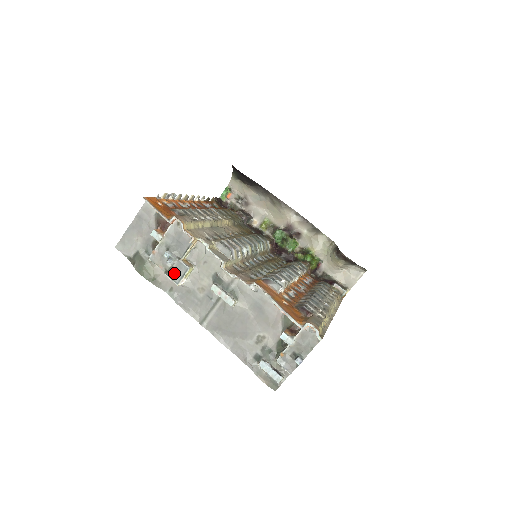
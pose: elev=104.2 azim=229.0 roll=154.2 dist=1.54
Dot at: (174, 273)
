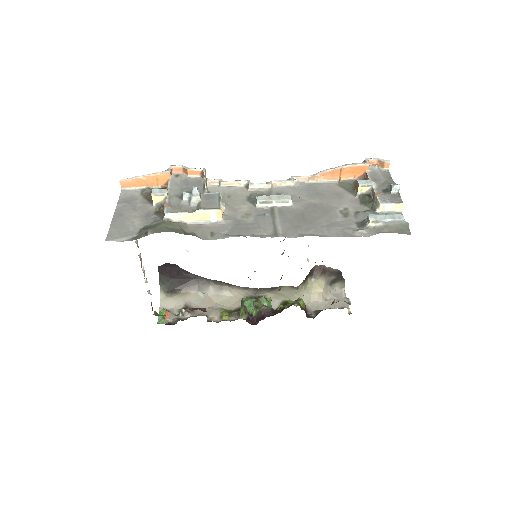
Dot at: (207, 204)
